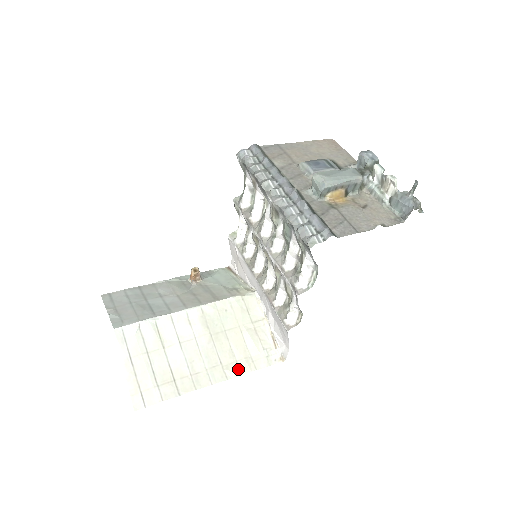
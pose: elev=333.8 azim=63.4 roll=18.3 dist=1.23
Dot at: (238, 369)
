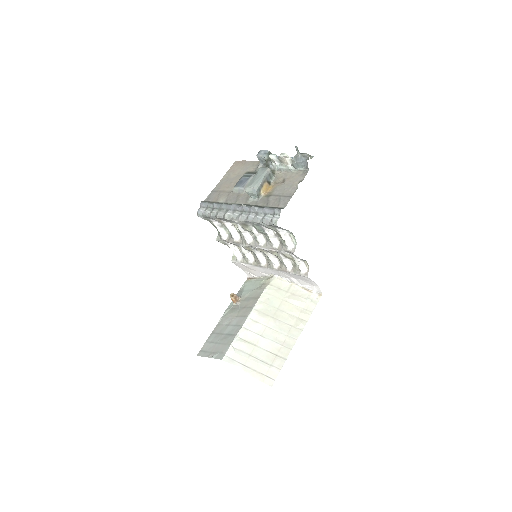
Dot at: (303, 321)
